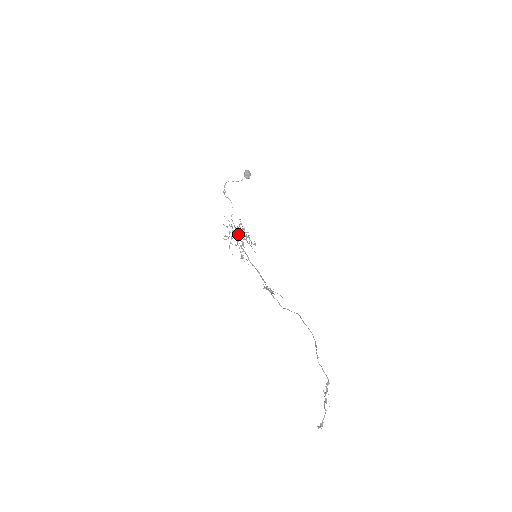
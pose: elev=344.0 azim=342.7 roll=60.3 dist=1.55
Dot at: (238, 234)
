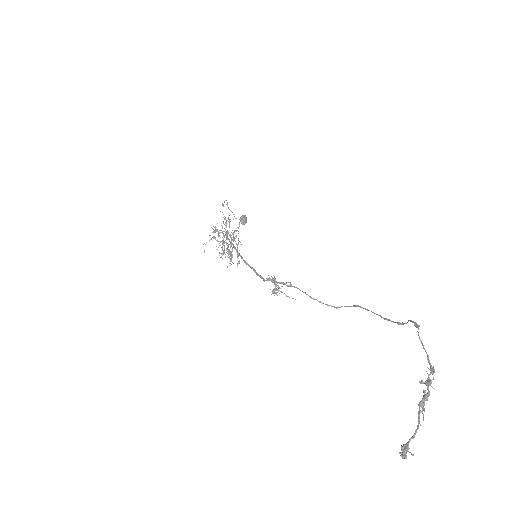
Dot at: occluded
